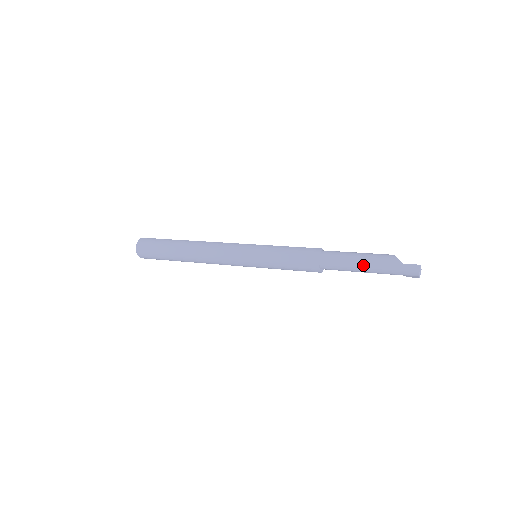
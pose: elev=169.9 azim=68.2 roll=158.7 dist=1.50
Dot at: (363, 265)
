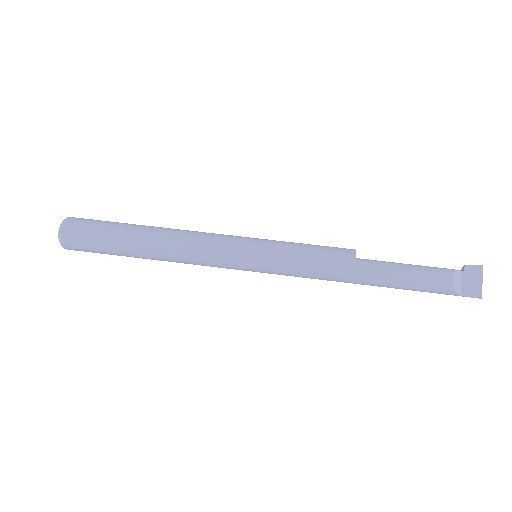
Dot at: occluded
